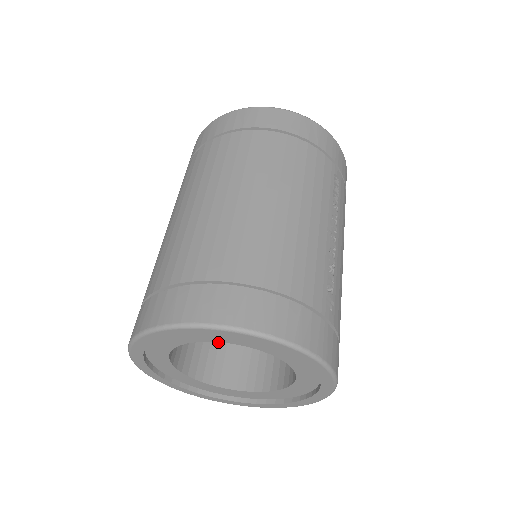
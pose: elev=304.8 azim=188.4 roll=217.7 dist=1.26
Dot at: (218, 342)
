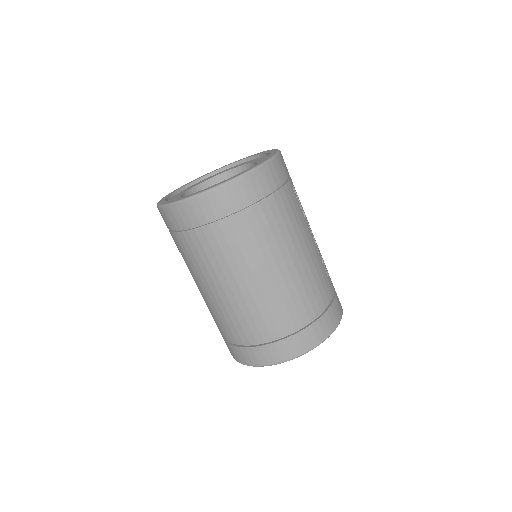
Dot at: occluded
